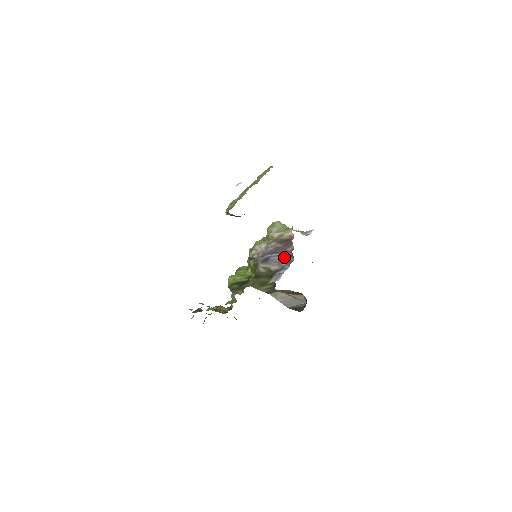
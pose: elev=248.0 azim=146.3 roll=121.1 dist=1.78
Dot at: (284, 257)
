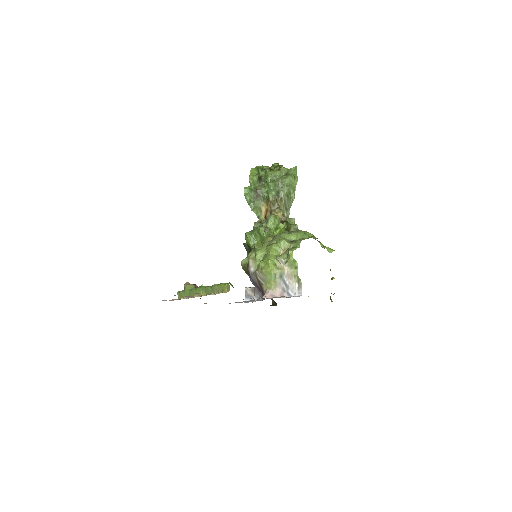
Dot at: (259, 291)
